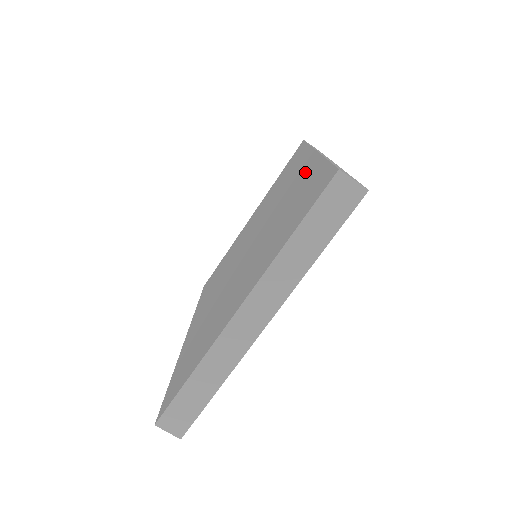
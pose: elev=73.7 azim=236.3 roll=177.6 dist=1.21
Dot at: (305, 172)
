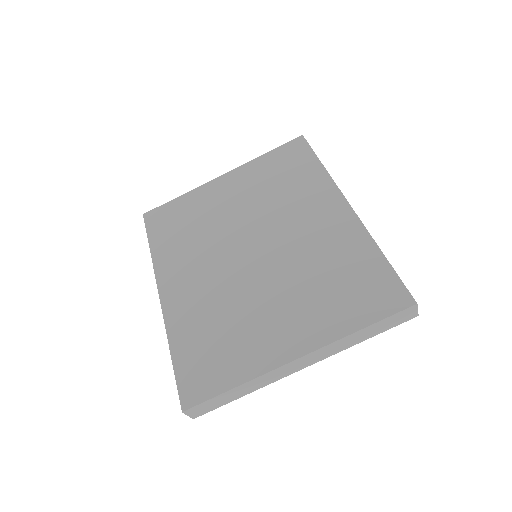
Dot at: (344, 230)
